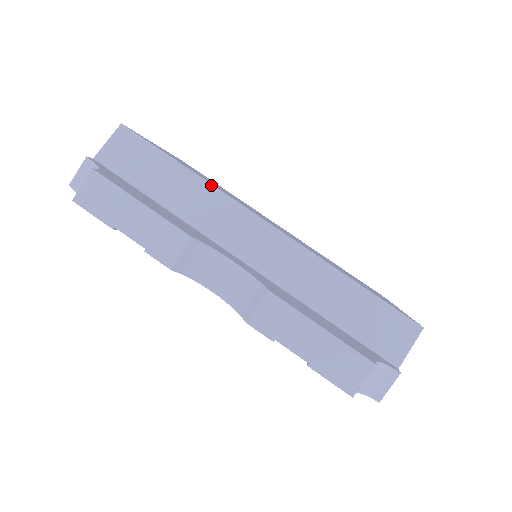
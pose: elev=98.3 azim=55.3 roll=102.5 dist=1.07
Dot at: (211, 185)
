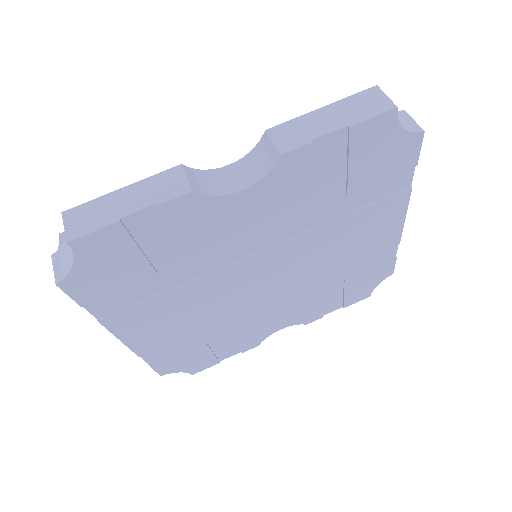
Dot at: occluded
